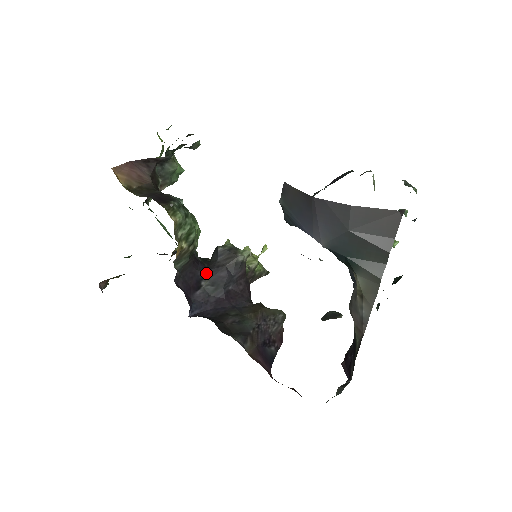
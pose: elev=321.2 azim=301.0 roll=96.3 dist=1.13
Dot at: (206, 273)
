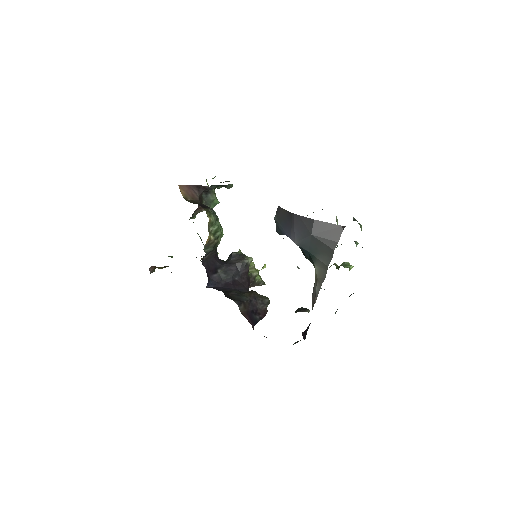
Dot at: (222, 265)
